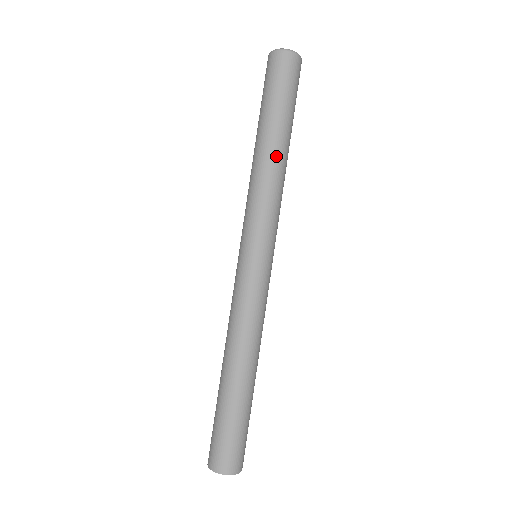
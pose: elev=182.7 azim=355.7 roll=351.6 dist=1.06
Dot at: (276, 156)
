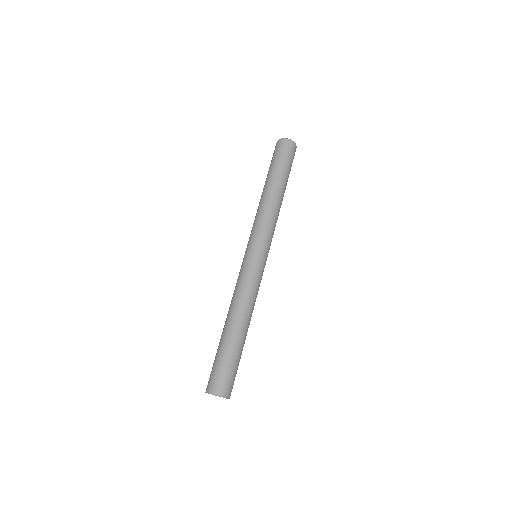
Dot at: (268, 194)
